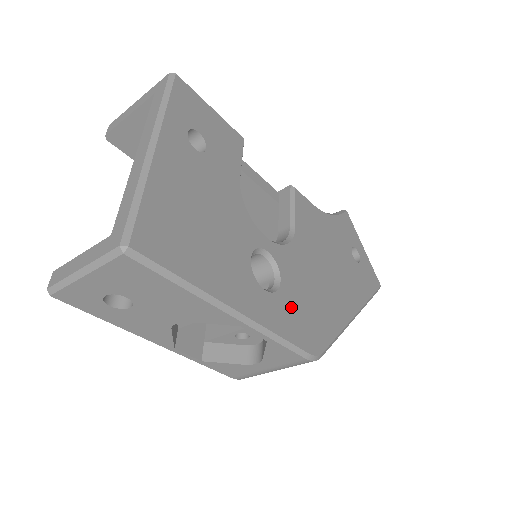
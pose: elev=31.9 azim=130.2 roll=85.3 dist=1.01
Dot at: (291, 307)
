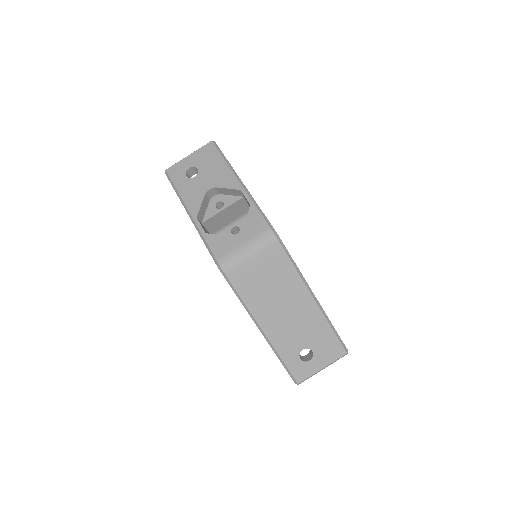
Dot at: occluded
